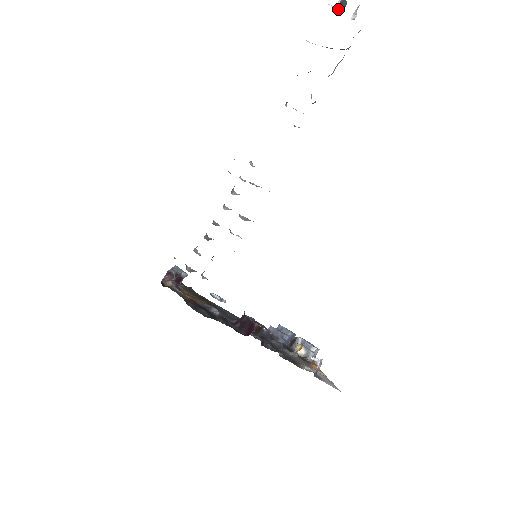
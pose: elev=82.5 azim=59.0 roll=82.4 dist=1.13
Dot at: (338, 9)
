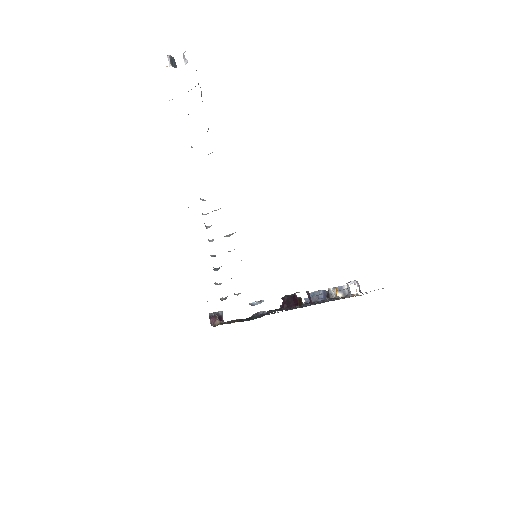
Dot at: (172, 65)
